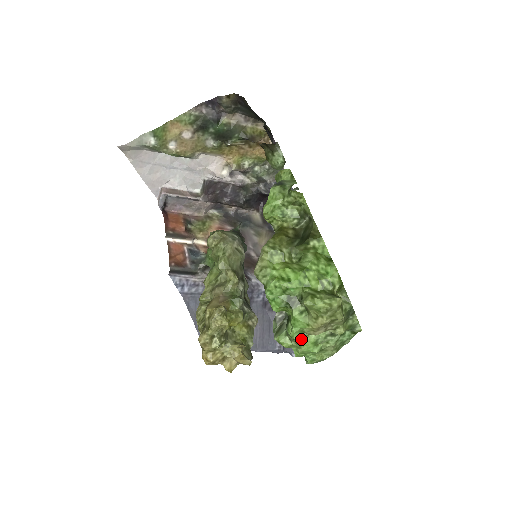
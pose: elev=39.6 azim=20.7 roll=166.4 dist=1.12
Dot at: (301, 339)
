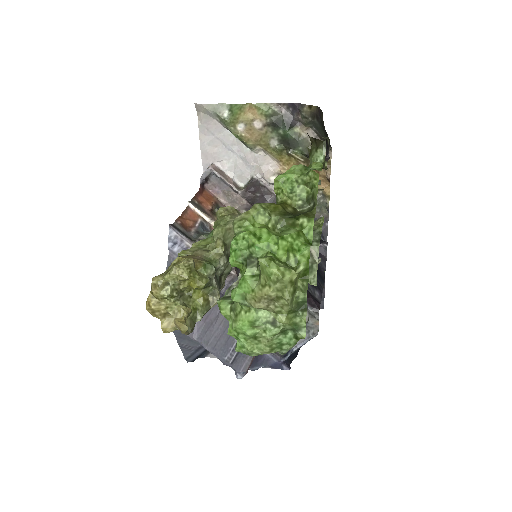
Dot at: (241, 312)
